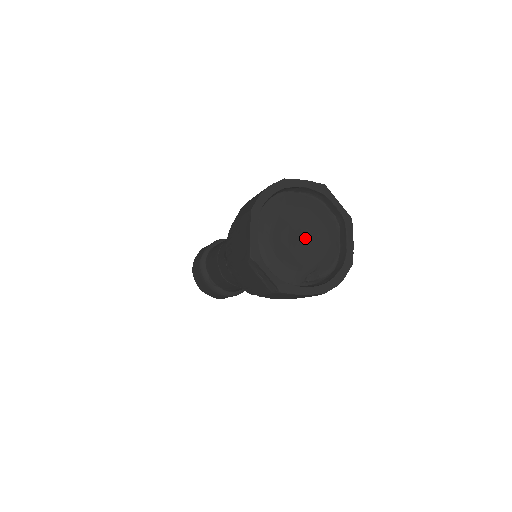
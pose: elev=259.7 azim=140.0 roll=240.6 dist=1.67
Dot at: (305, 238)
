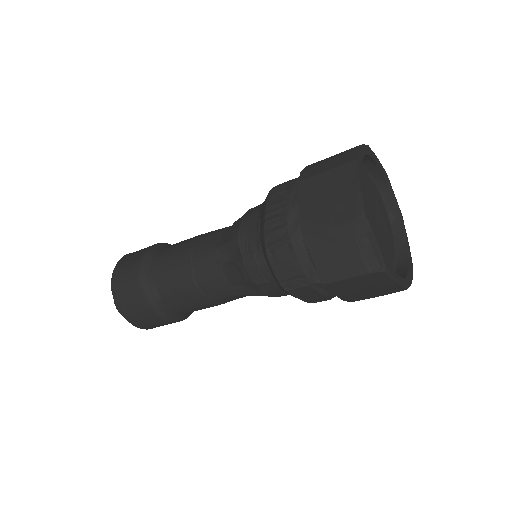
Dot at: (377, 222)
